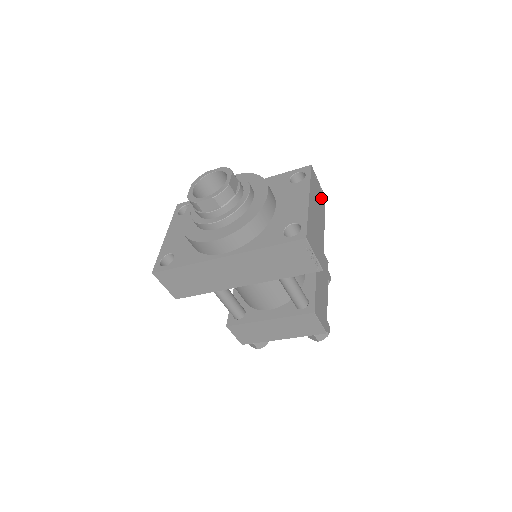
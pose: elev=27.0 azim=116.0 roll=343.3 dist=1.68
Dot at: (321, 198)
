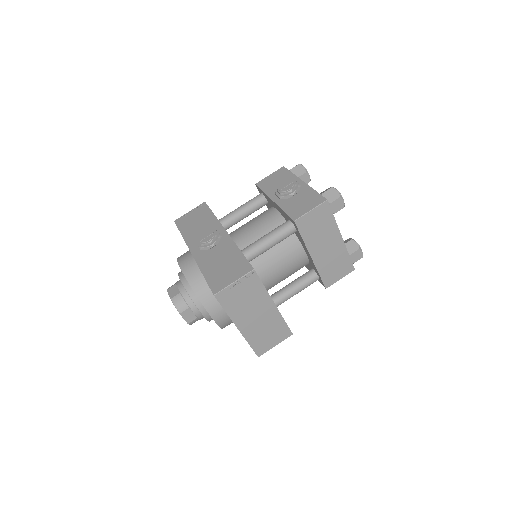
Dot at: (250, 287)
